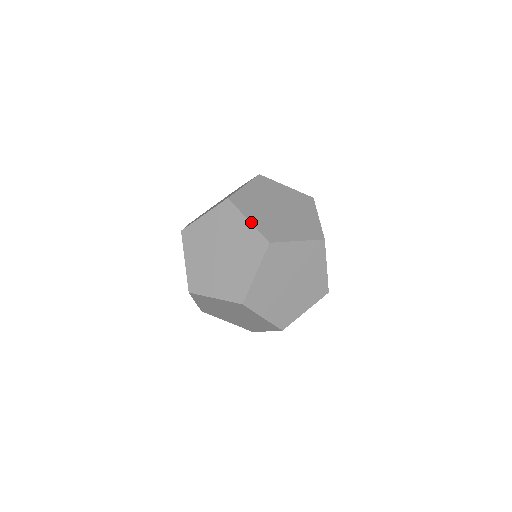
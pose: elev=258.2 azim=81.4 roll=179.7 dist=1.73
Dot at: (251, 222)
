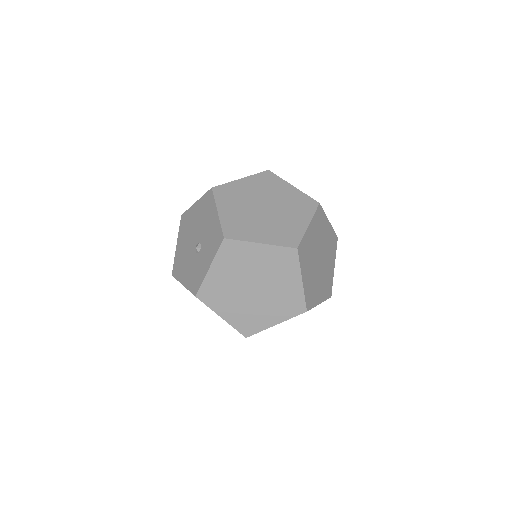
Dot at: occluded
